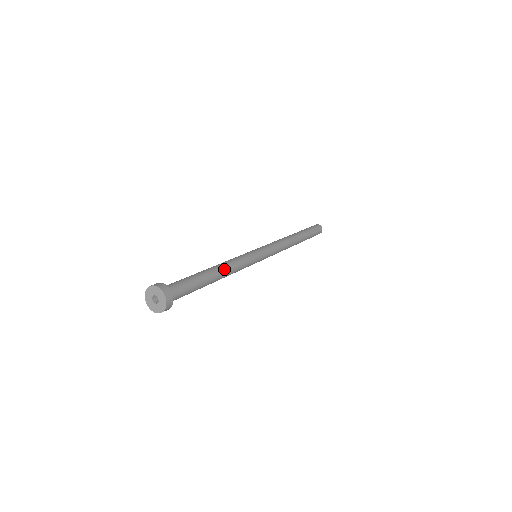
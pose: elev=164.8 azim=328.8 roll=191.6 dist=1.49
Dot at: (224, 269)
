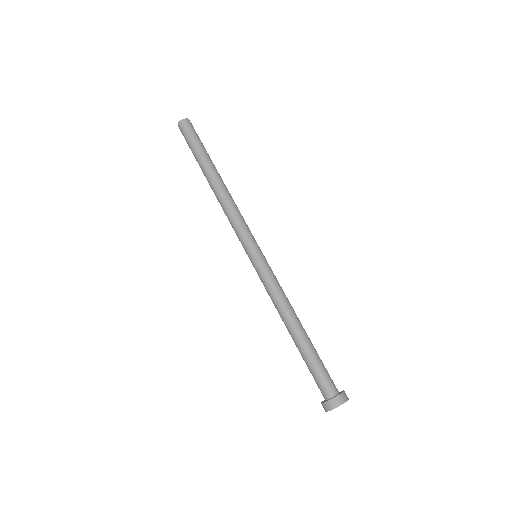
Dot at: (294, 315)
